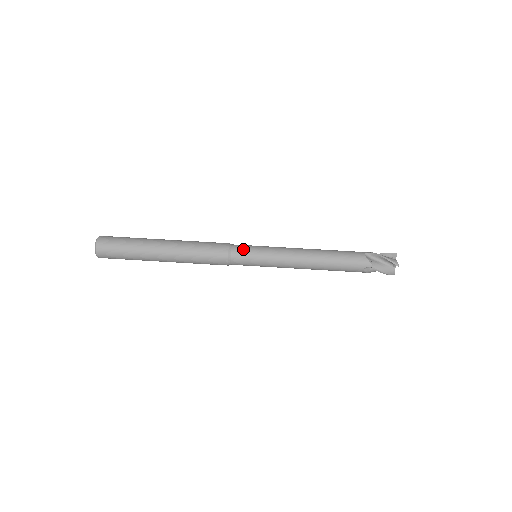
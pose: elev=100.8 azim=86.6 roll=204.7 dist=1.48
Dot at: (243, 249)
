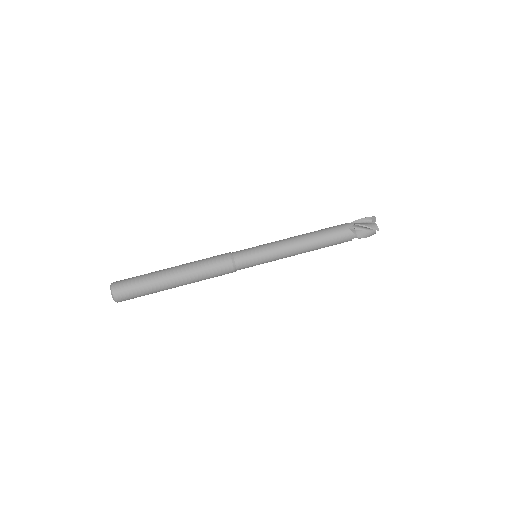
Dot at: (245, 258)
